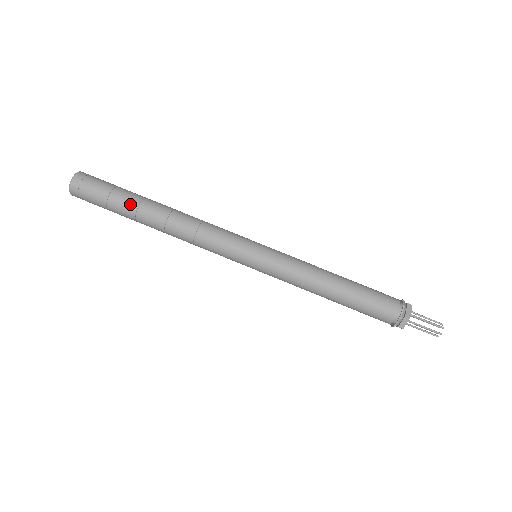
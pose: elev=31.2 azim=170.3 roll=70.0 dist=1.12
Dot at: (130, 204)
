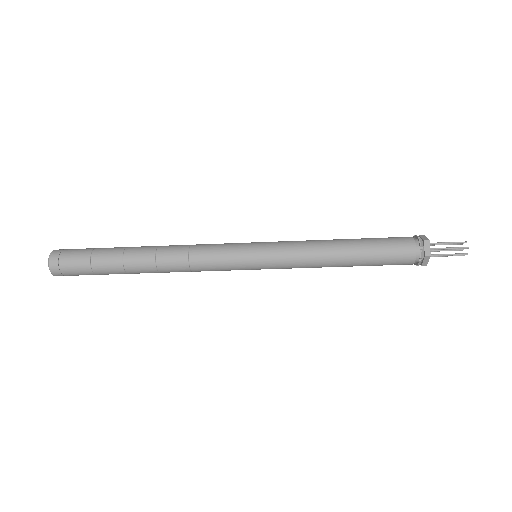
Dot at: (114, 266)
